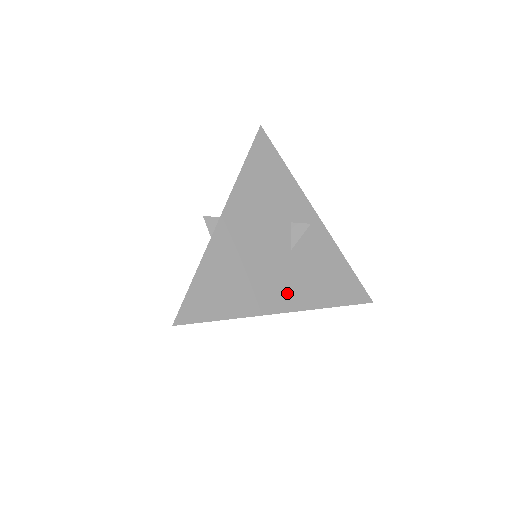
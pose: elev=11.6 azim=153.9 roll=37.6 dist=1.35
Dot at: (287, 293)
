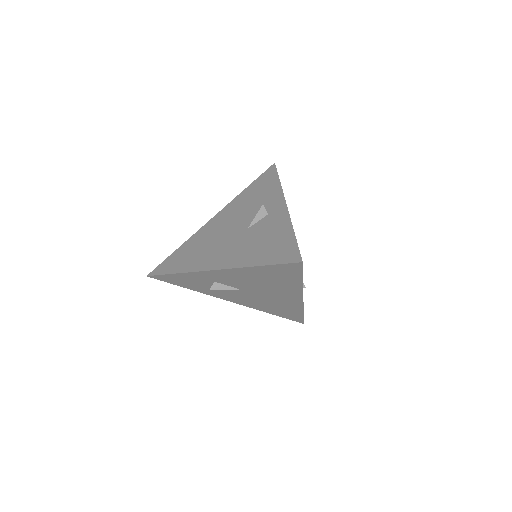
Dot at: (225, 257)
